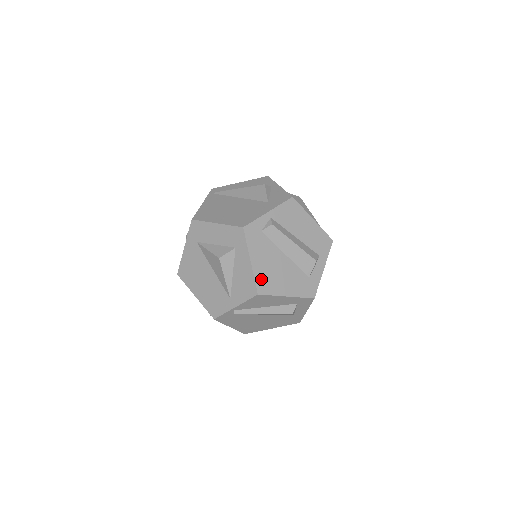
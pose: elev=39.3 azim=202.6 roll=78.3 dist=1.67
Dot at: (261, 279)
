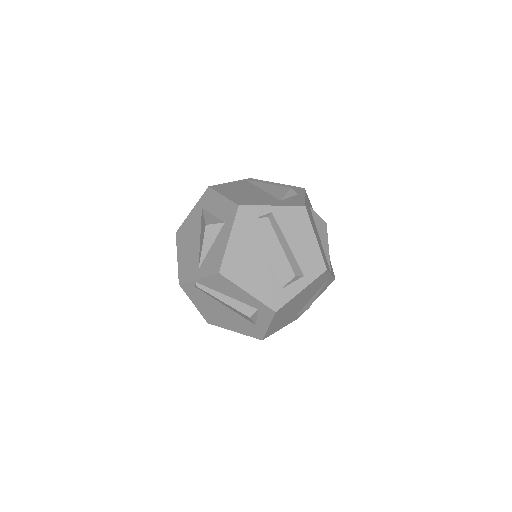
Dot at: (230, 261)
